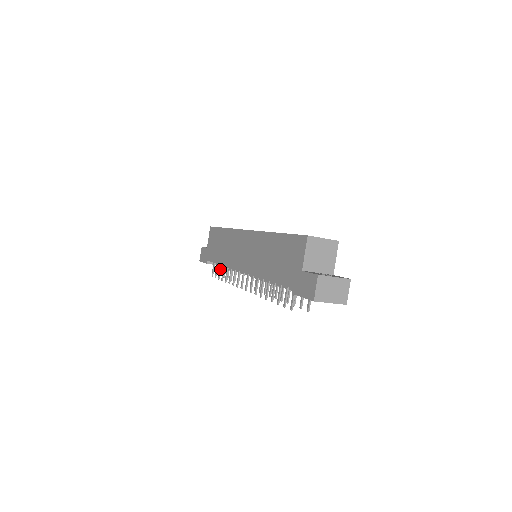
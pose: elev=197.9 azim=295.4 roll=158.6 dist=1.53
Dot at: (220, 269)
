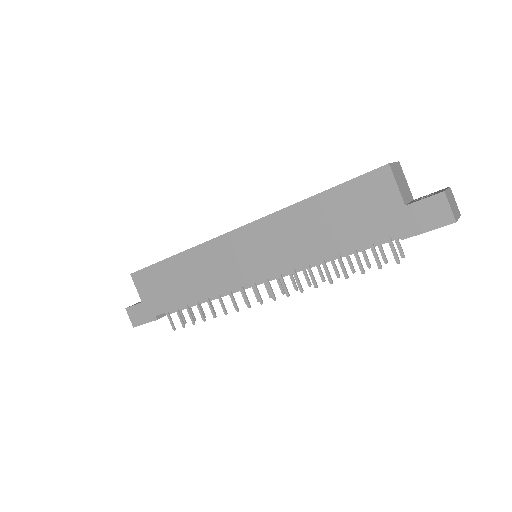
Dot at: (189, 311)
